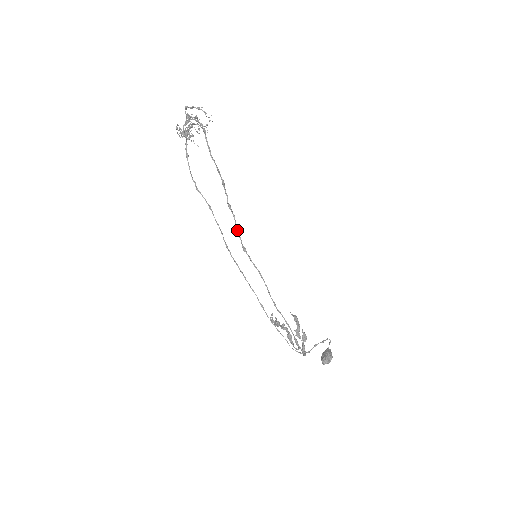
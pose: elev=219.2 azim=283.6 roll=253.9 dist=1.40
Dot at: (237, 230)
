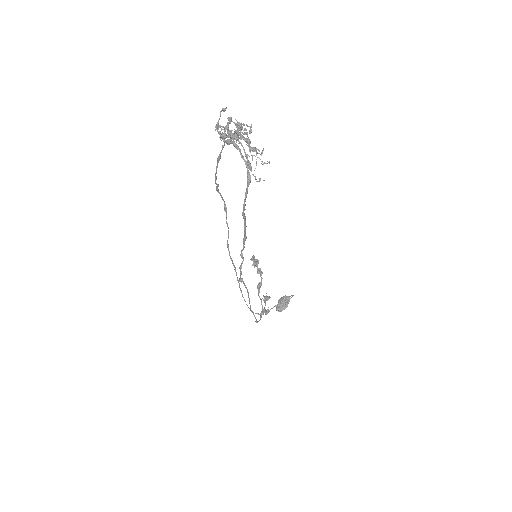
Dot at: occluded
